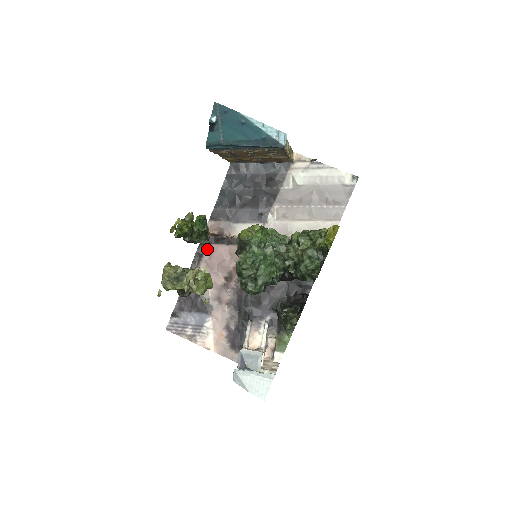
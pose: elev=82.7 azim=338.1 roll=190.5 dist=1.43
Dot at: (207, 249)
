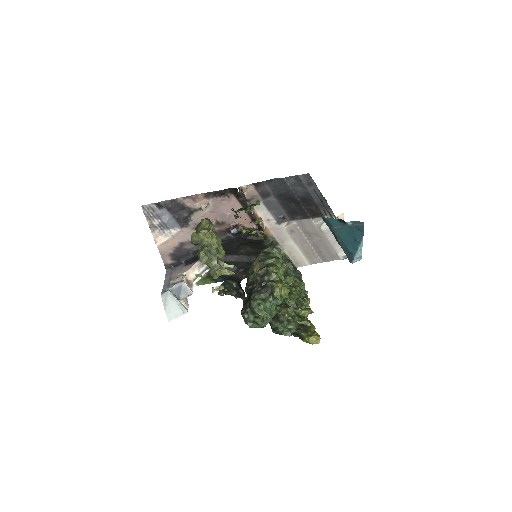
Dot at: (229, 196)
